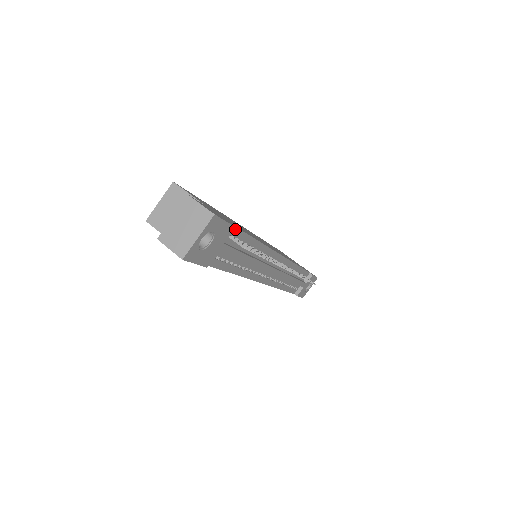
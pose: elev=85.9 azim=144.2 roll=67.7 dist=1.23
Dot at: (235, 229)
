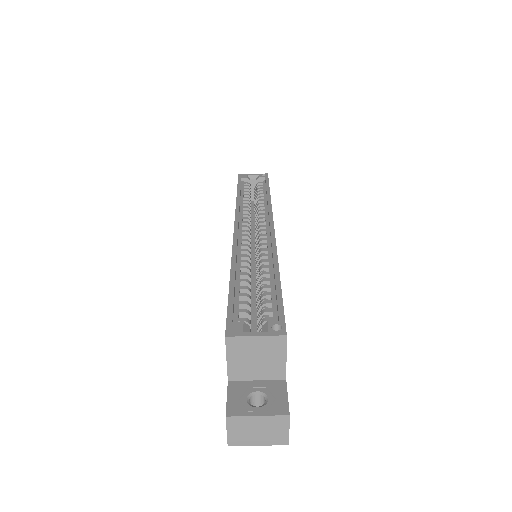
Dot at: occluded
